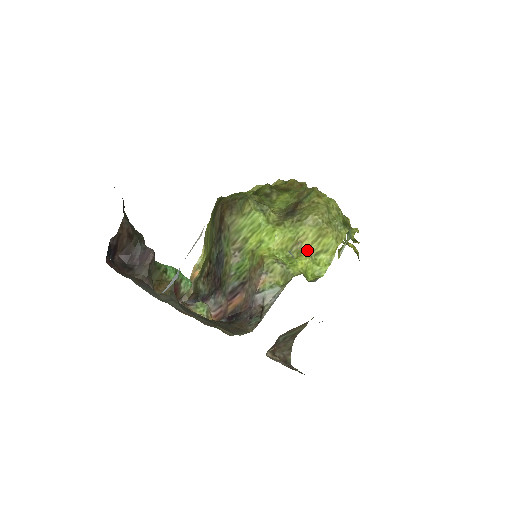
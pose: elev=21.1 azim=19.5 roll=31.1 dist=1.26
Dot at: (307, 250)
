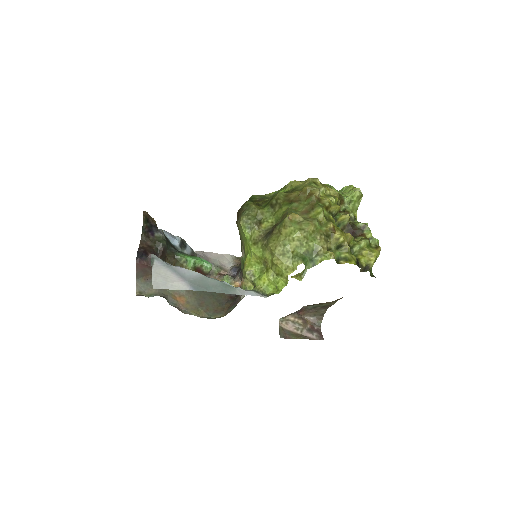
Dot at: (271, 269)
